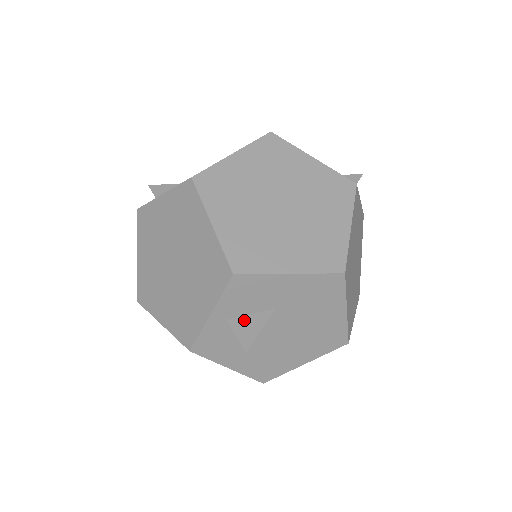
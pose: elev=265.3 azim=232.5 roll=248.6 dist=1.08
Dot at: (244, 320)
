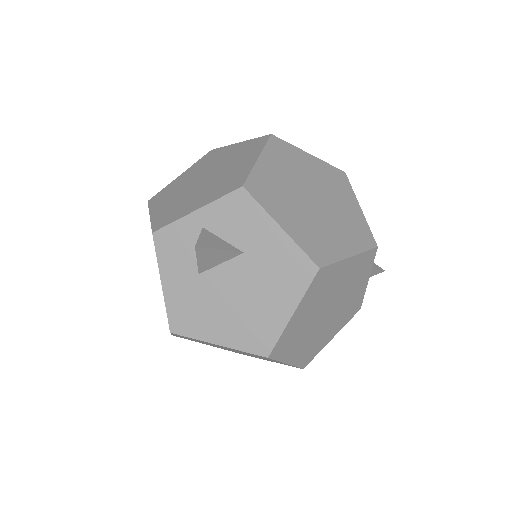
Dot at: (215, 237)
